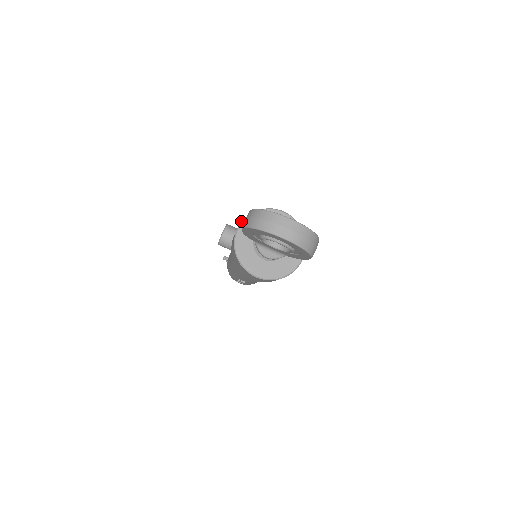
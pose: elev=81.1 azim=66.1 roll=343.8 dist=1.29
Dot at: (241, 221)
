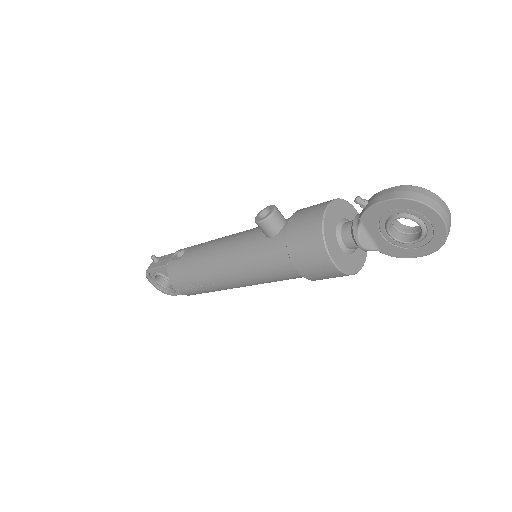
Dot at: occluded
